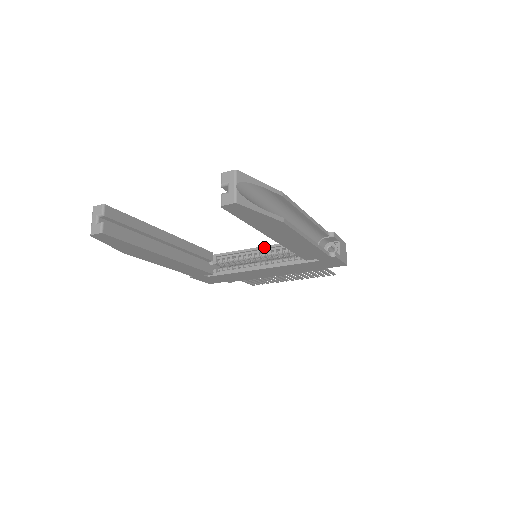
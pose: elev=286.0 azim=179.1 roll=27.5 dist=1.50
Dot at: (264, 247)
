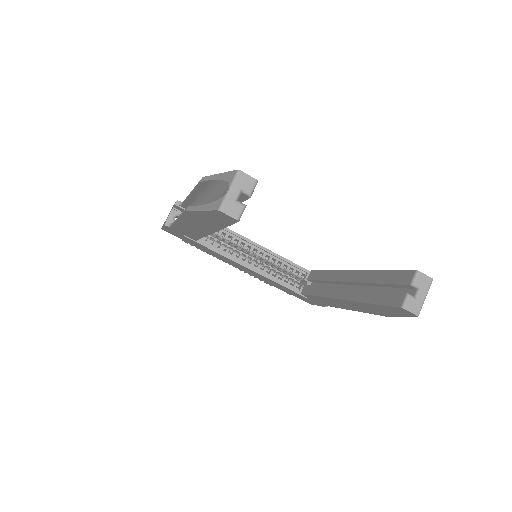
Dot at: (263, 248)
